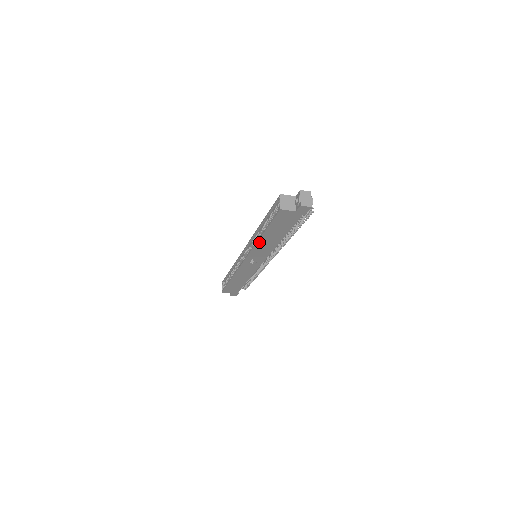
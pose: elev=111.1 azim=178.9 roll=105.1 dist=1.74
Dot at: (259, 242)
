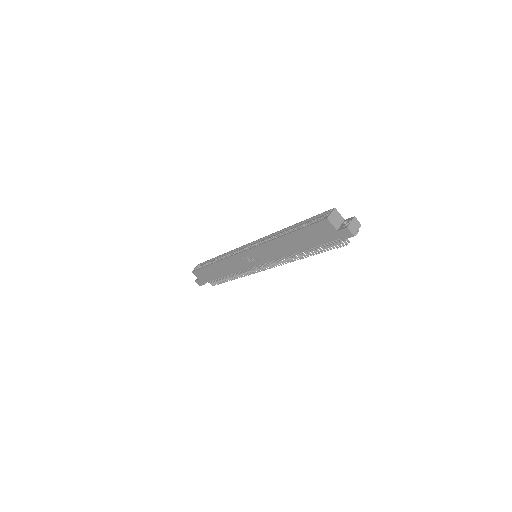
Dot at: (276, 240)
